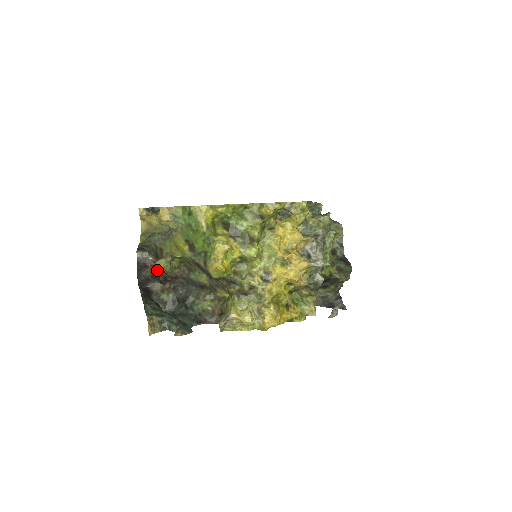
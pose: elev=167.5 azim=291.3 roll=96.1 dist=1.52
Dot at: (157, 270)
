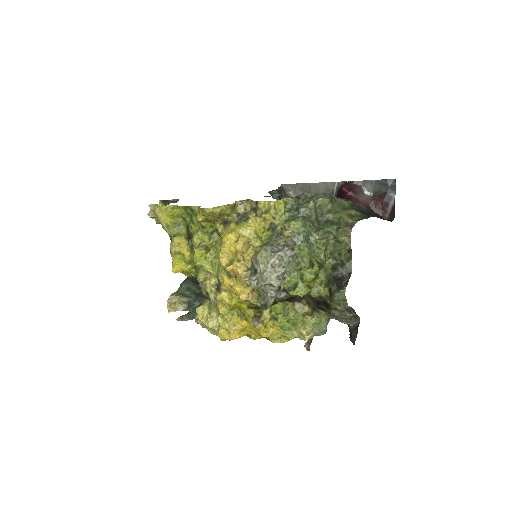
Dot at: occluded
